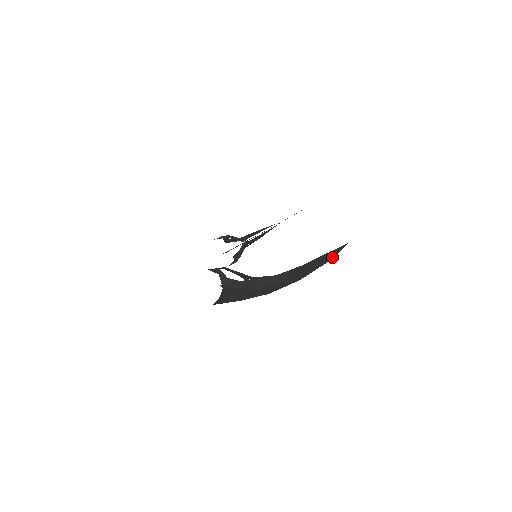
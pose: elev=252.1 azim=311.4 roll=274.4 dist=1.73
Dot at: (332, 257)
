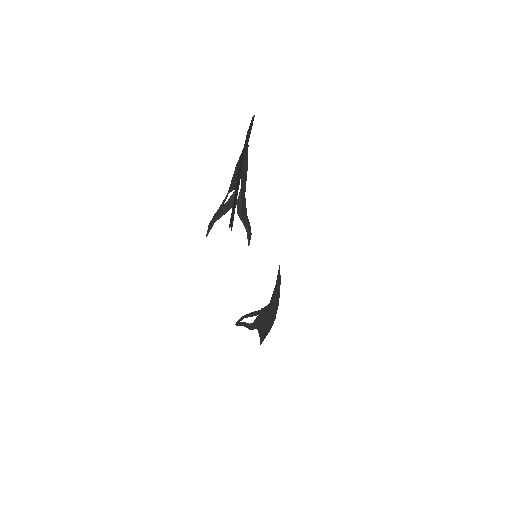
Dot at: (252, 118)
